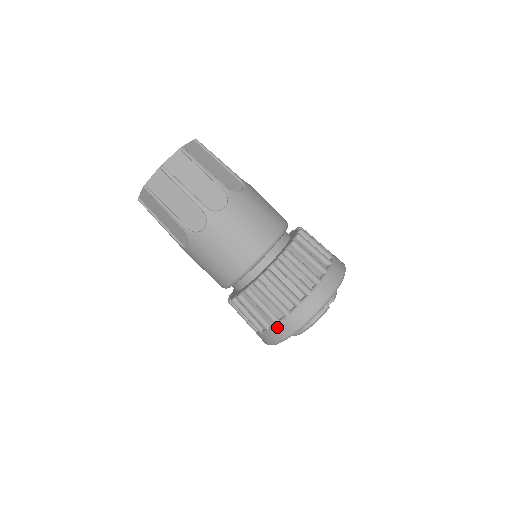
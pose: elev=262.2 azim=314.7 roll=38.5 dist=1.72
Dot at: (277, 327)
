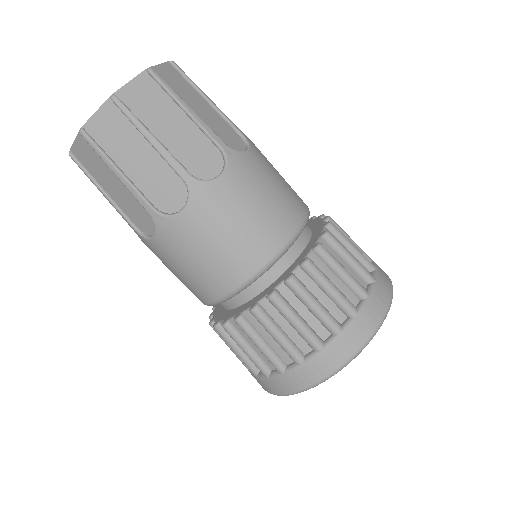
Dot at: (341, 338)
